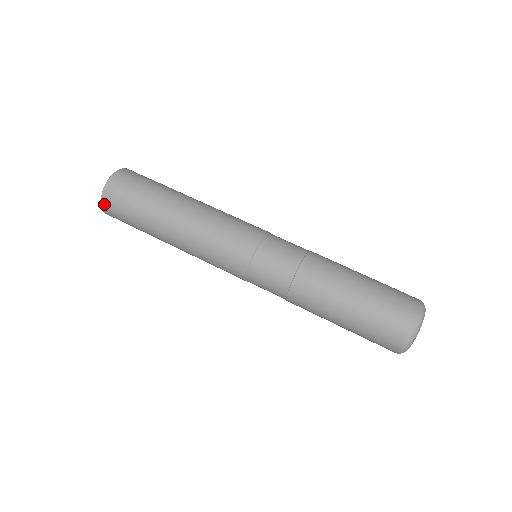
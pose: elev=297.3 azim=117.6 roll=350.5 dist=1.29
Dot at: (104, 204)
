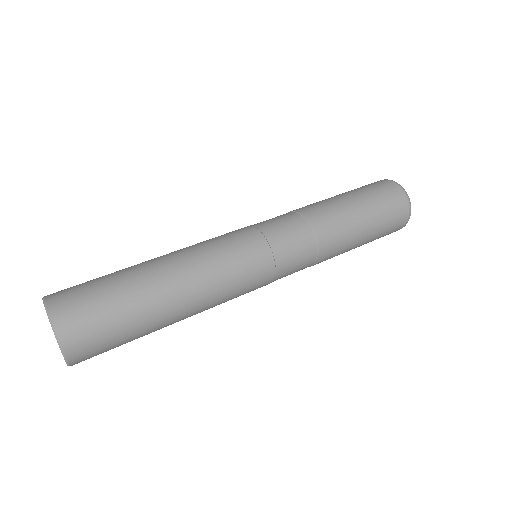
Dot at: (74, 361)
